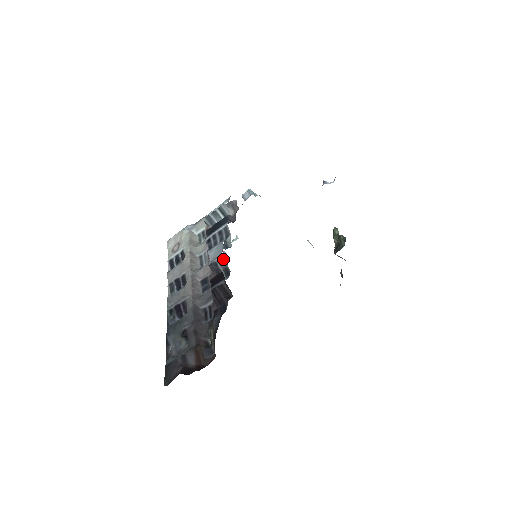
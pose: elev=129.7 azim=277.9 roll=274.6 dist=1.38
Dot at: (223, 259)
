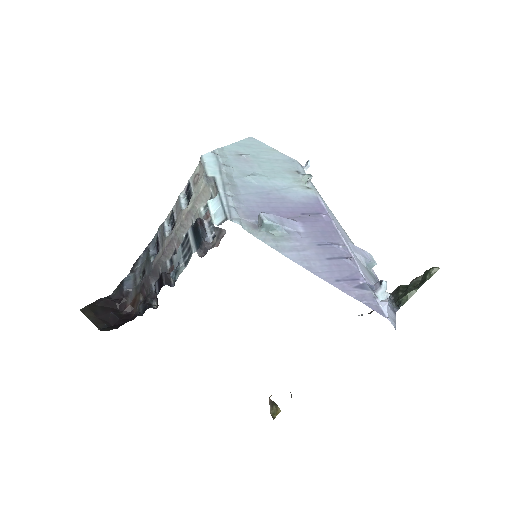
Dot at: occluded
